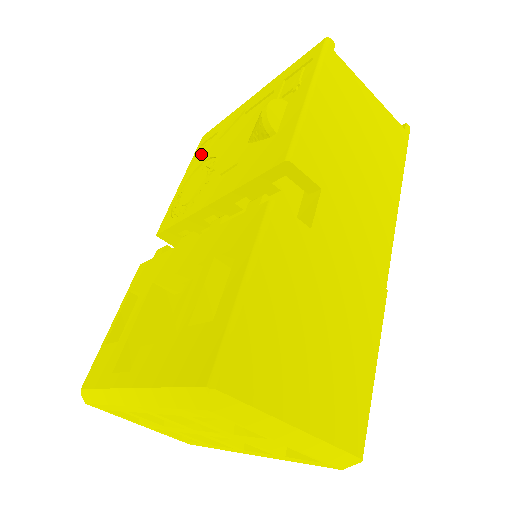
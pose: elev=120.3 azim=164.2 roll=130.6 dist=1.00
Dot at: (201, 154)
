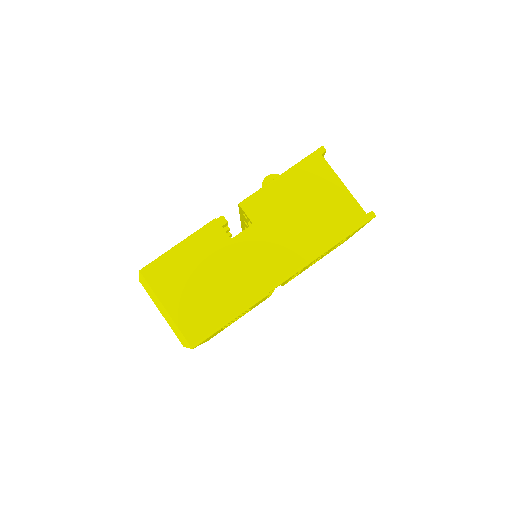
Dot at: occluded
